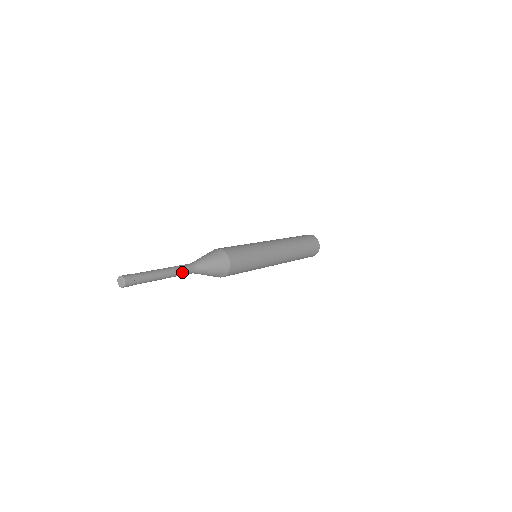
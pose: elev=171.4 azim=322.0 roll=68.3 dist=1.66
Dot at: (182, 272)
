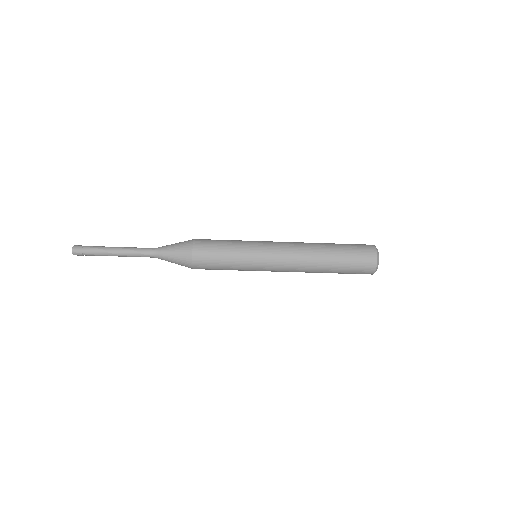
Dot at: (137, 252)
